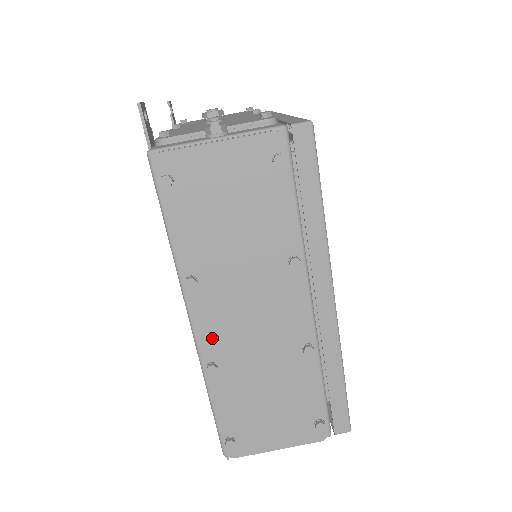
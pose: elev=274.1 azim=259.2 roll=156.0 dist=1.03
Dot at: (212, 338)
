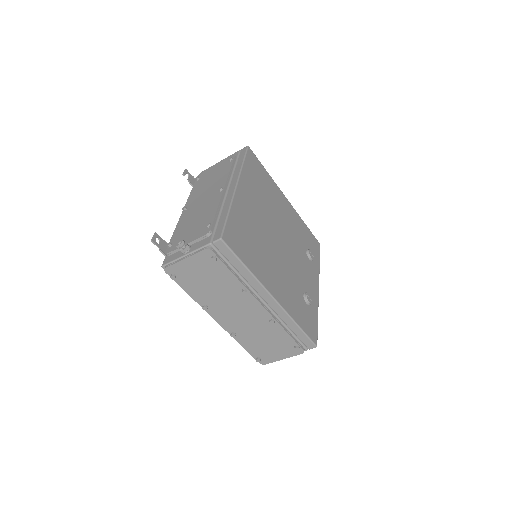
Dot at: (227, 324)
